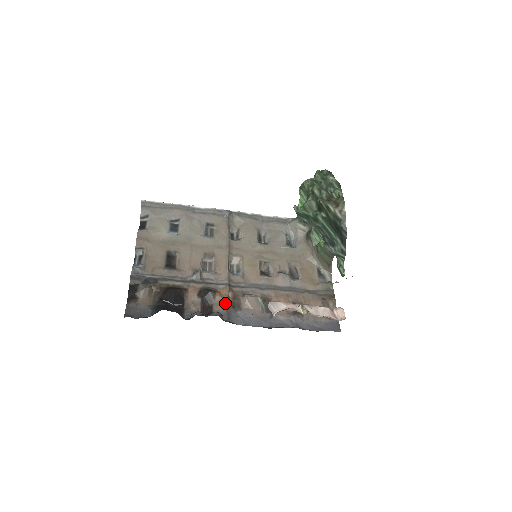
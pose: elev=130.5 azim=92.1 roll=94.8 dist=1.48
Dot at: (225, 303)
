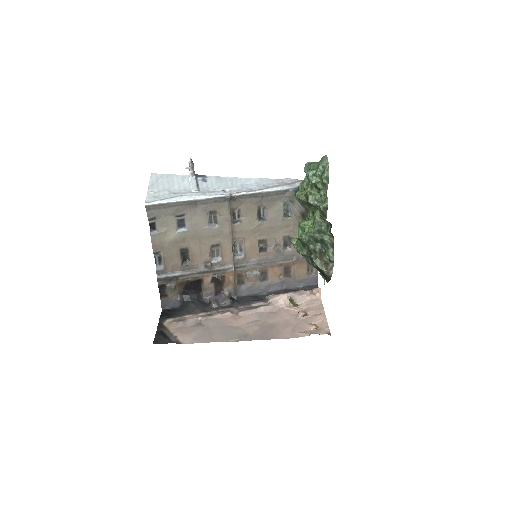
Dot at: (232, 284)
